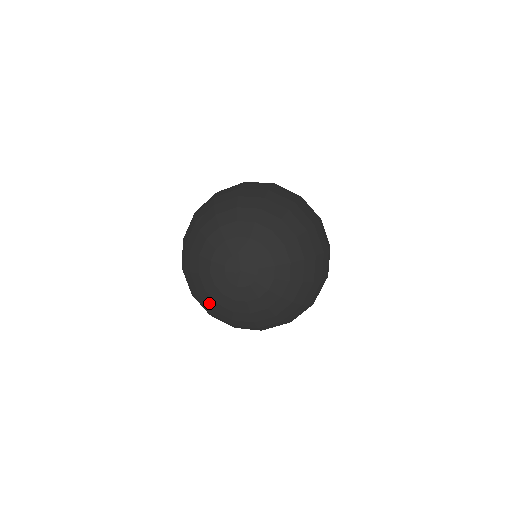
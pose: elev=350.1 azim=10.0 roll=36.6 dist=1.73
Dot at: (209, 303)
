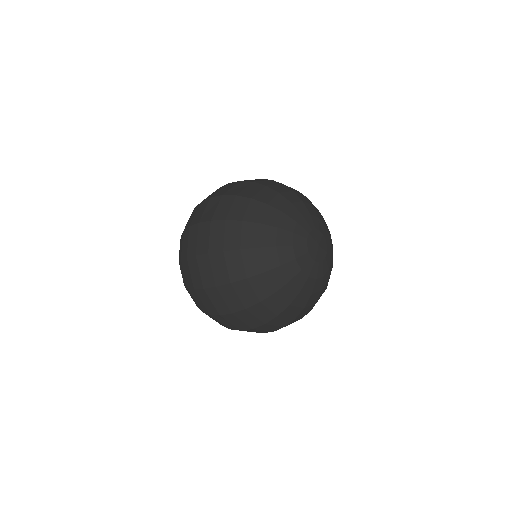
Dot at: (288, 298)
